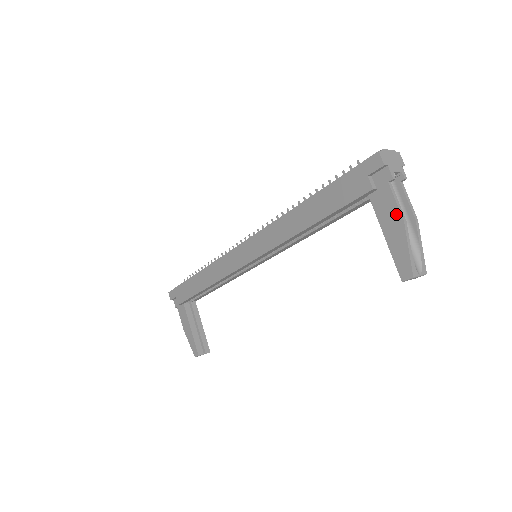
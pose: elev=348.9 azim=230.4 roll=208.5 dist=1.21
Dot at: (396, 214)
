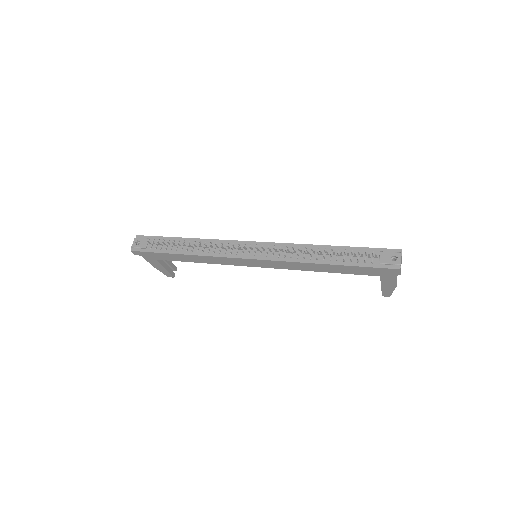
Dot at: (394, 283)
